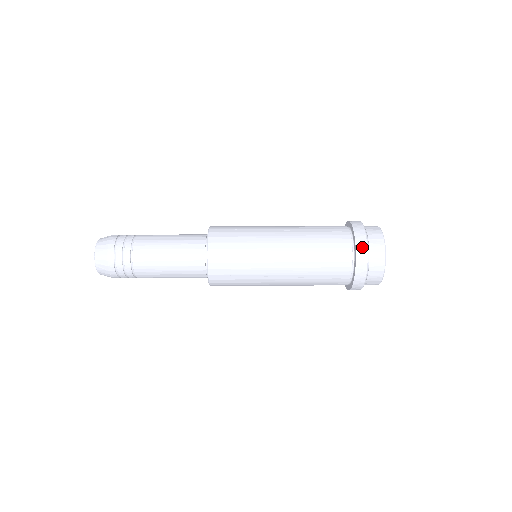
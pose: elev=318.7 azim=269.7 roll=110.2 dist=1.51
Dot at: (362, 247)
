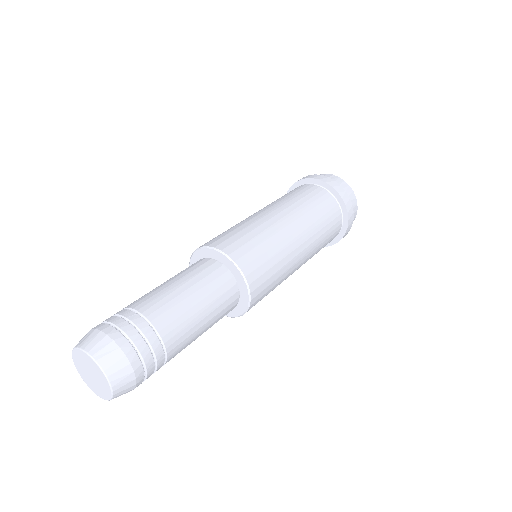
Dot at: (311, 176)
